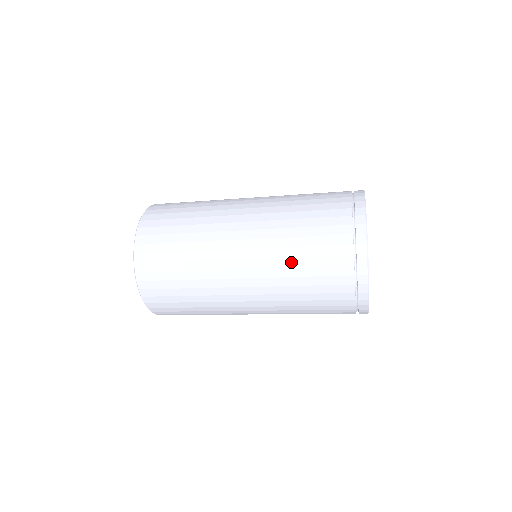
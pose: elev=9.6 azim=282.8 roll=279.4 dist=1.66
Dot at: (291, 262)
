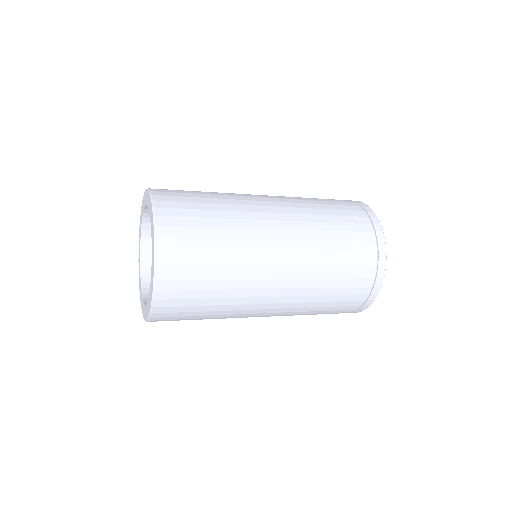
Dot at: (325, 244)
